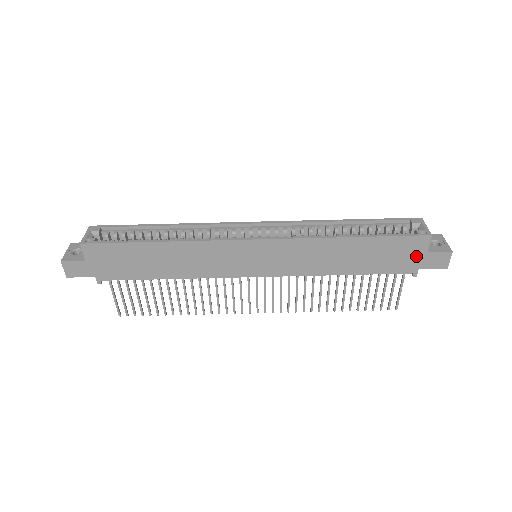
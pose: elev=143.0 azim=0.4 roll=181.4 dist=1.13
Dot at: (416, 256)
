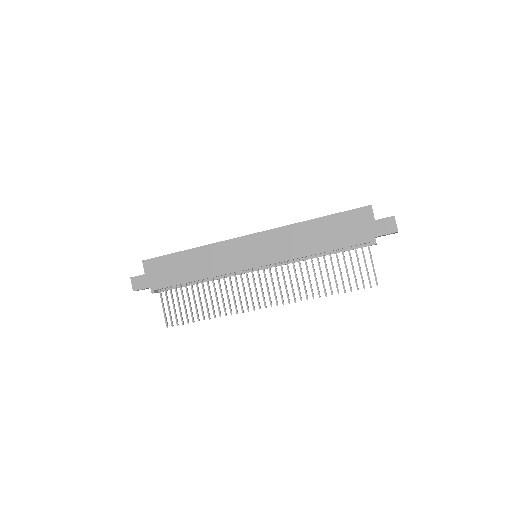
Dot at: (368, 225)
